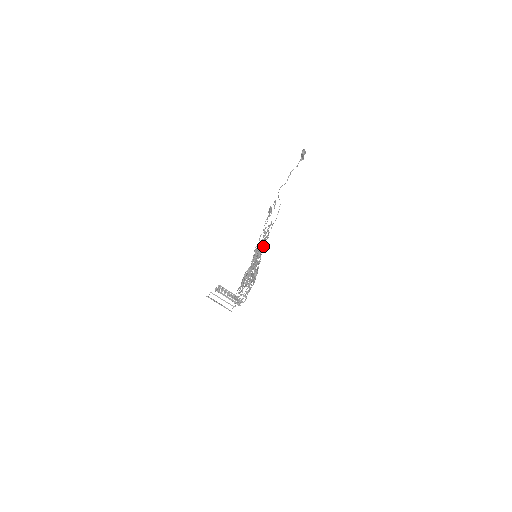
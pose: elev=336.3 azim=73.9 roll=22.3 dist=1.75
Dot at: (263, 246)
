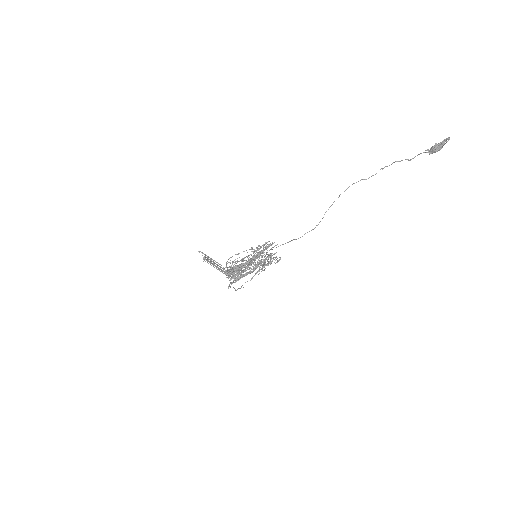
Dot at: (255, 269)
